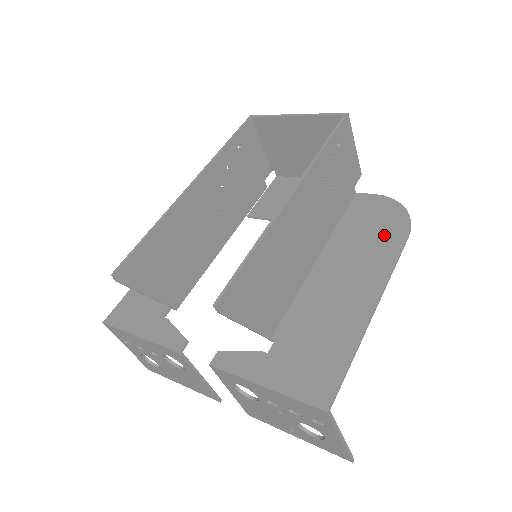
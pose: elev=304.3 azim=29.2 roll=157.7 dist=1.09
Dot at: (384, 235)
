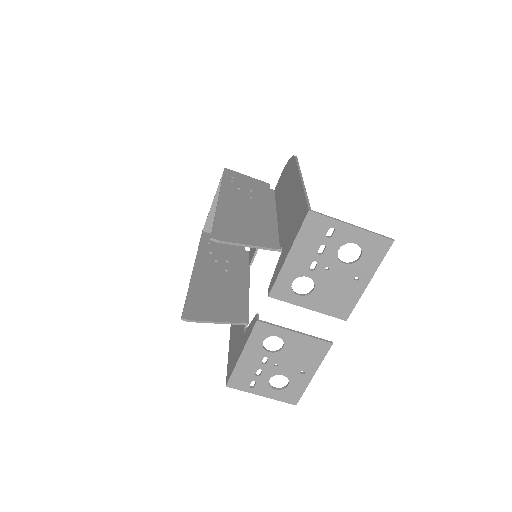
Dot at: (289, 172)
